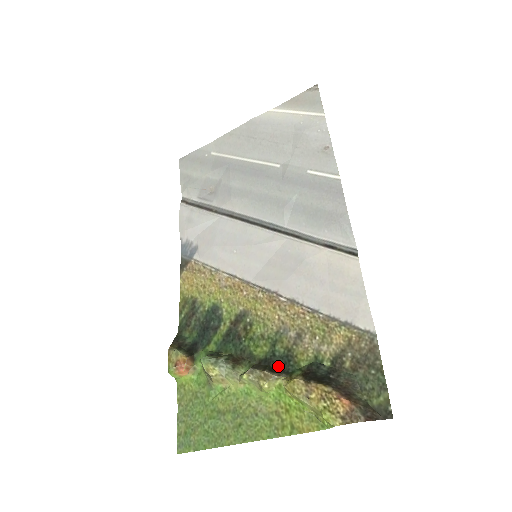
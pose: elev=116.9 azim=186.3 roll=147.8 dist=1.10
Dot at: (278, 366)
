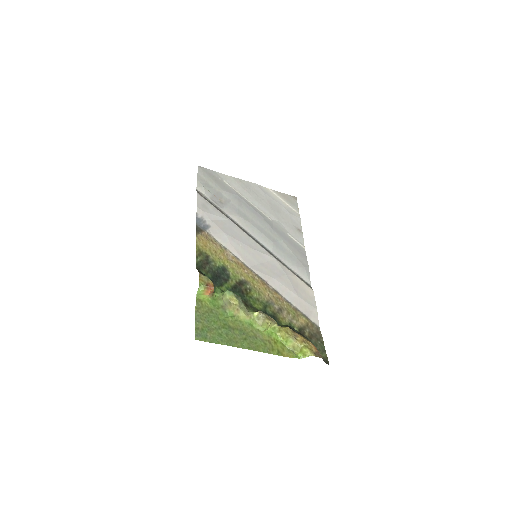
Dot at: occluded
